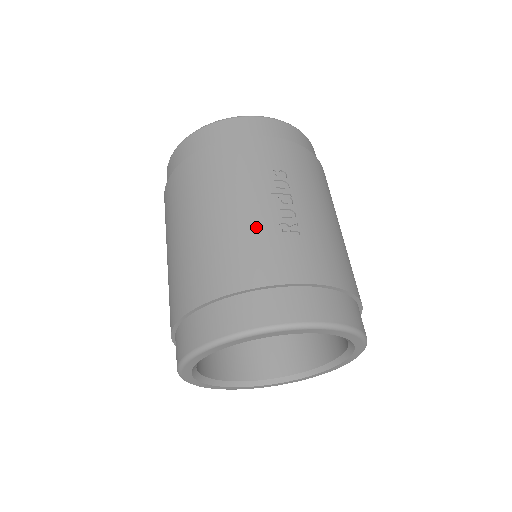
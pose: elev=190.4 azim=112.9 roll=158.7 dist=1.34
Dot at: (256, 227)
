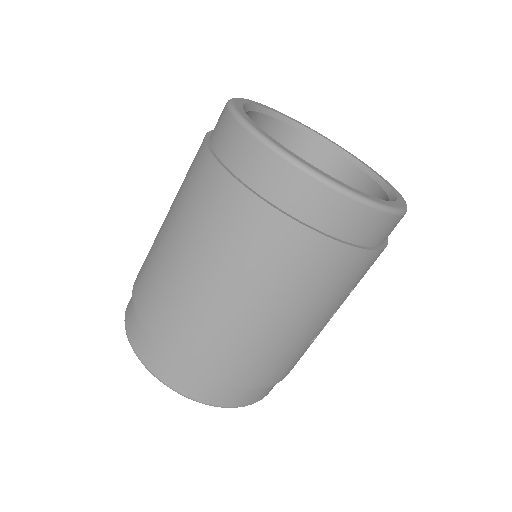
Dot at: (301, 345)
